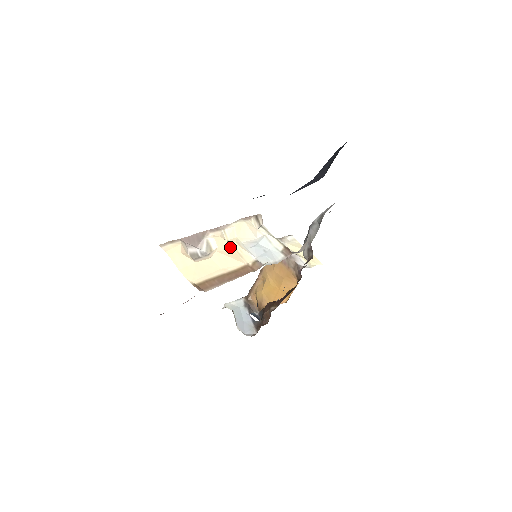
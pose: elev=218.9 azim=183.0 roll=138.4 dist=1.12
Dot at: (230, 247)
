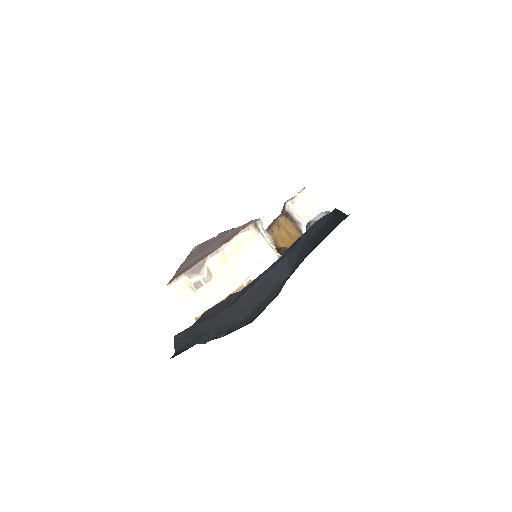
Dot at: (228, 269)
